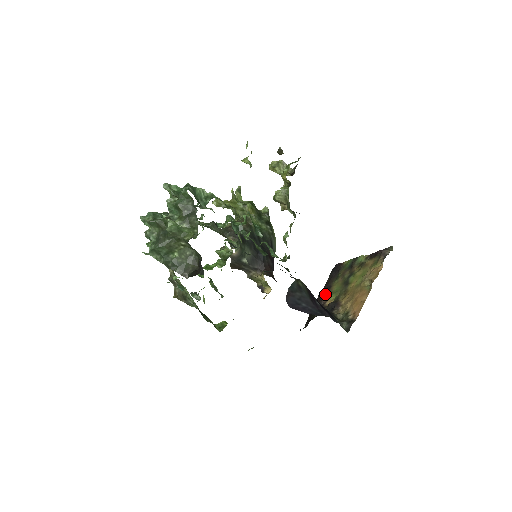
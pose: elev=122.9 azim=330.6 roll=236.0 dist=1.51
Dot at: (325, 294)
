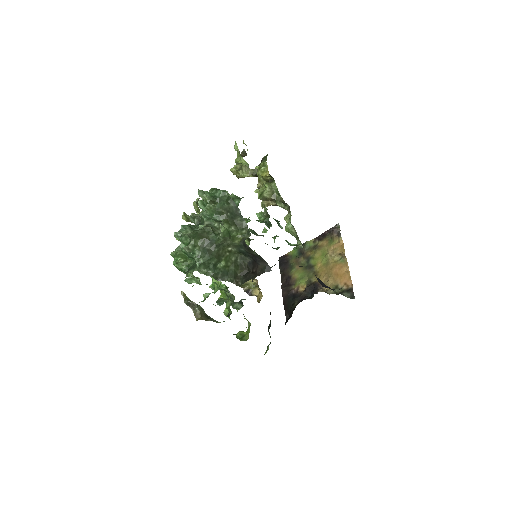
Dot at: (289, 284)
